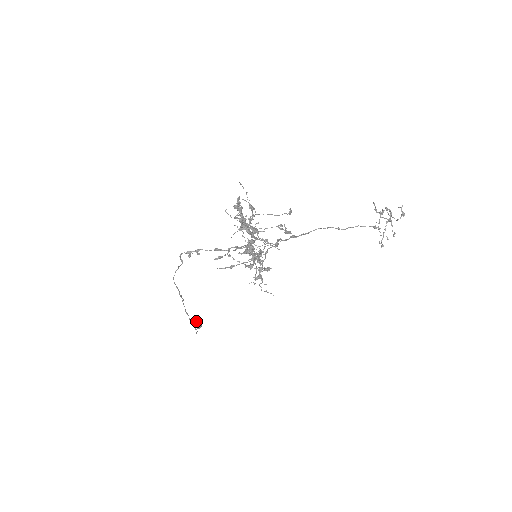
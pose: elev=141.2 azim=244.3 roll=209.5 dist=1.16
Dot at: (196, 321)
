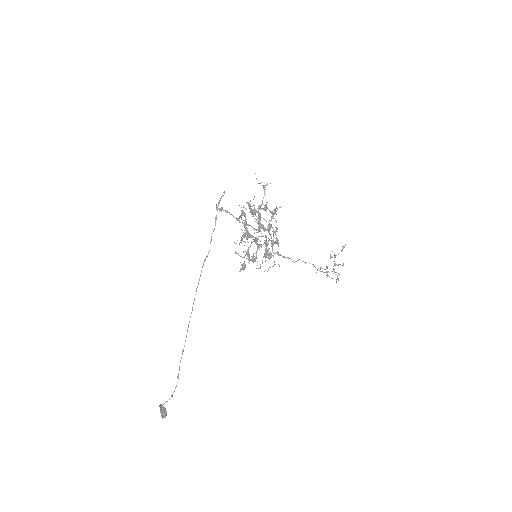
Dot at: (161, 405)
